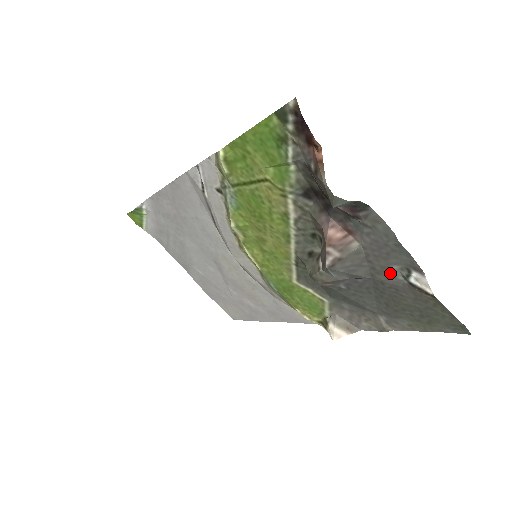
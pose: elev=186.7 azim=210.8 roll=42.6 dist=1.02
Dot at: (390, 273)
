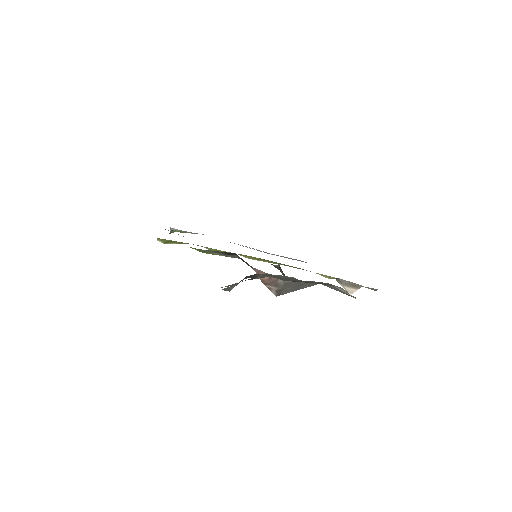
Dot at: (325, 283)
